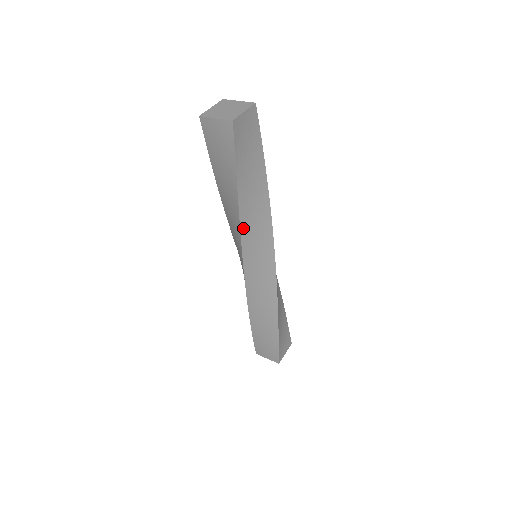
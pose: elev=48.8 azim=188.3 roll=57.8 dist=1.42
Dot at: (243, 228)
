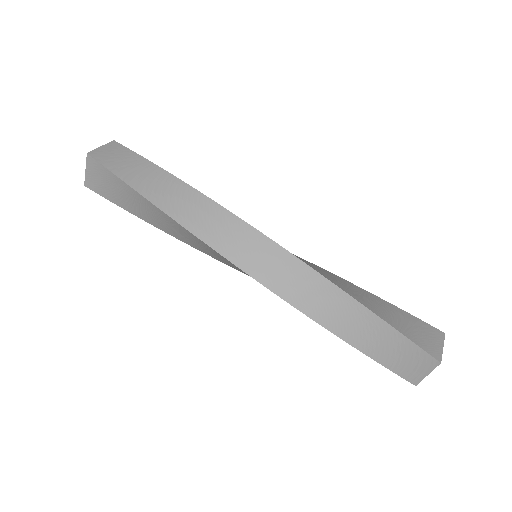
Dot at: (191, 228)
